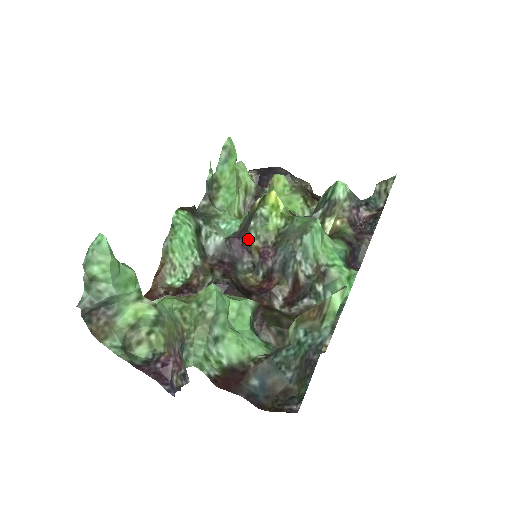
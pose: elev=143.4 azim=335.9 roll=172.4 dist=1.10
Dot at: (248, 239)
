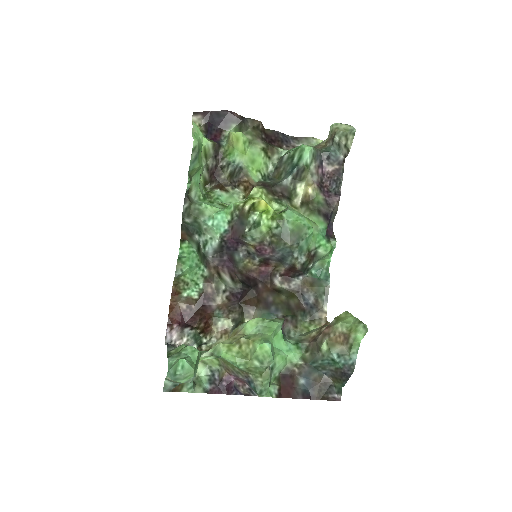
Dot at: (244, 241)
